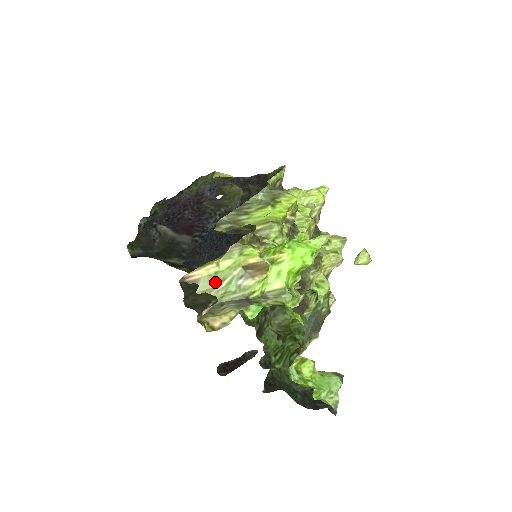
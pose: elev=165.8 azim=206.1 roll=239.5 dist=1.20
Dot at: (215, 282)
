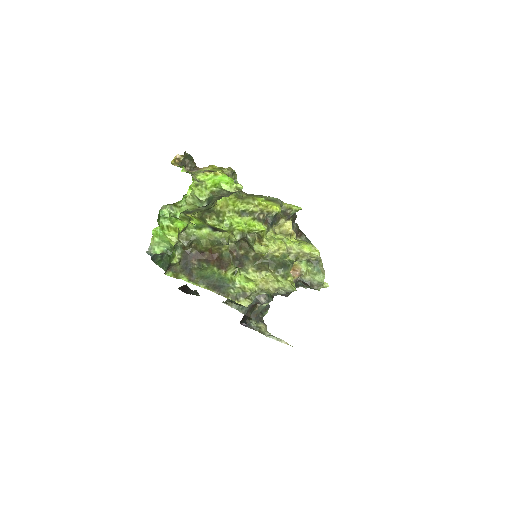
Dot at: occluded
